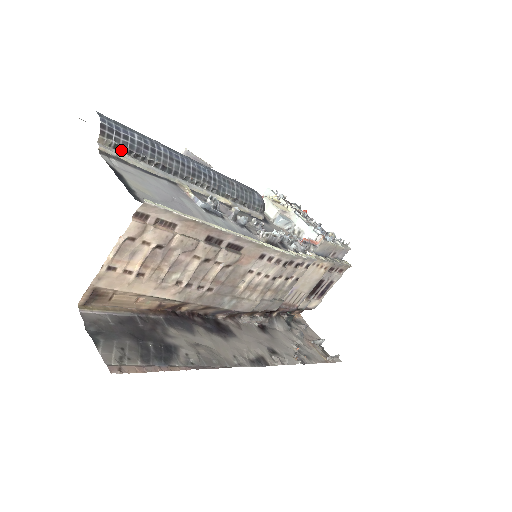
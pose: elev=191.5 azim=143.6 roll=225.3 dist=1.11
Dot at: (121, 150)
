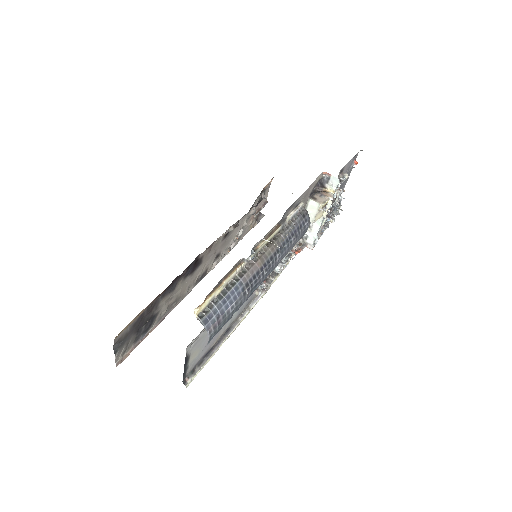
Dot at: occluded
